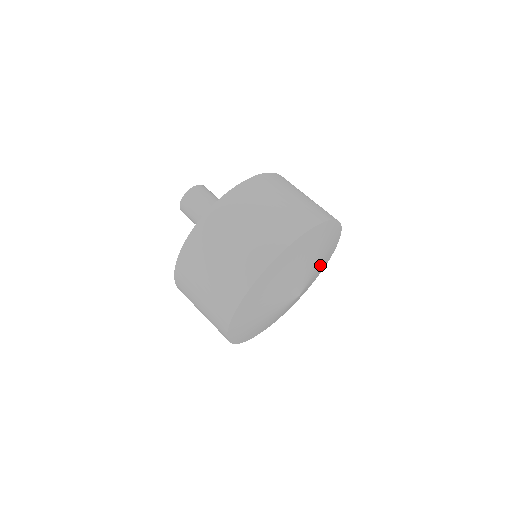
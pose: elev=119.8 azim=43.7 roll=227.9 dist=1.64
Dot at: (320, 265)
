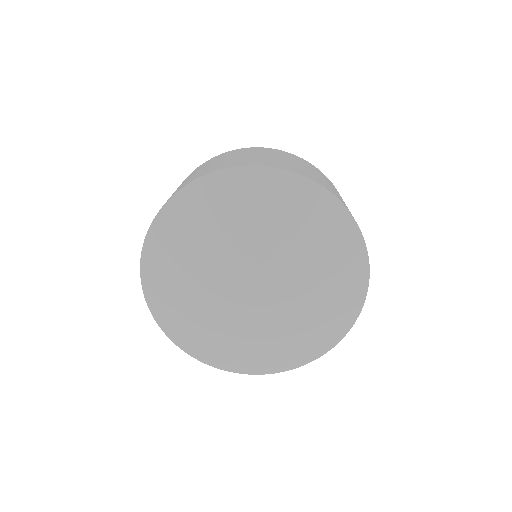
Dot at: (312, 282)
